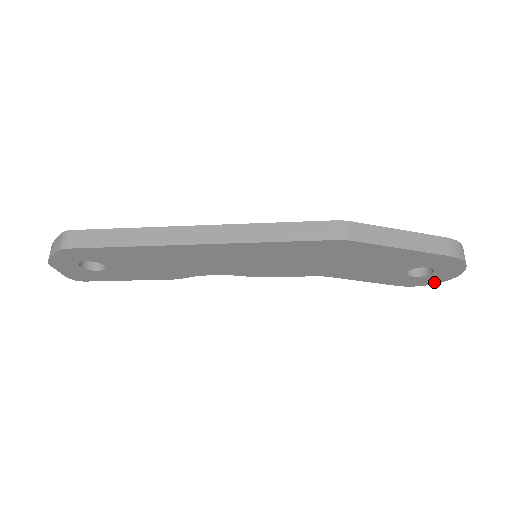
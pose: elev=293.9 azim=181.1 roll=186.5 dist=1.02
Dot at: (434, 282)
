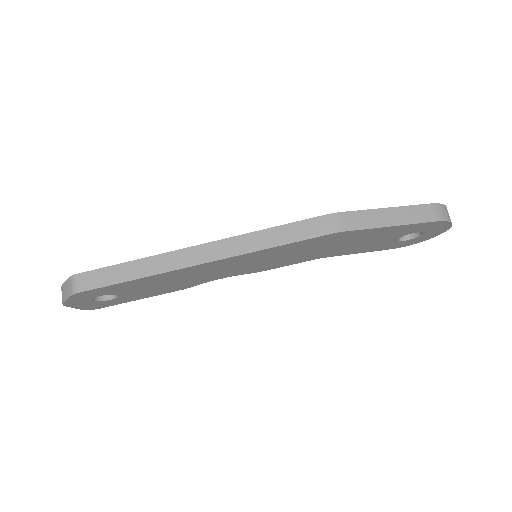
Dot at: (424, 240)
